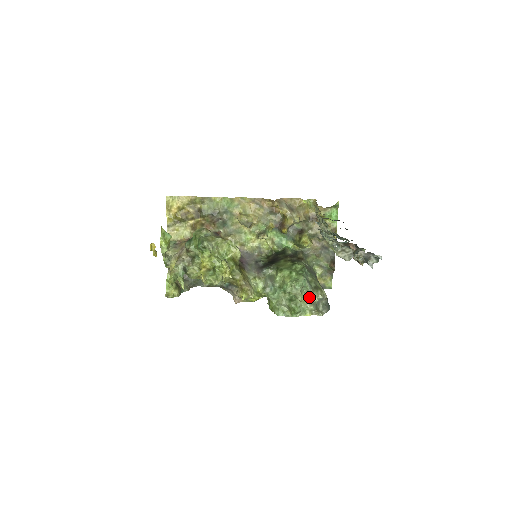
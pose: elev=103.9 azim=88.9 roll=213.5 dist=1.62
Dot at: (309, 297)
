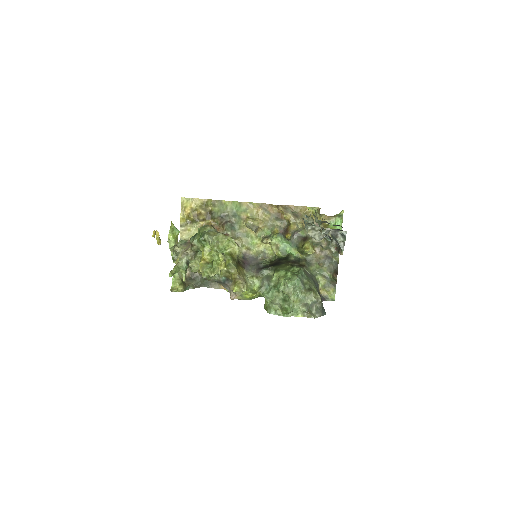
Dot at: (302, 298)
